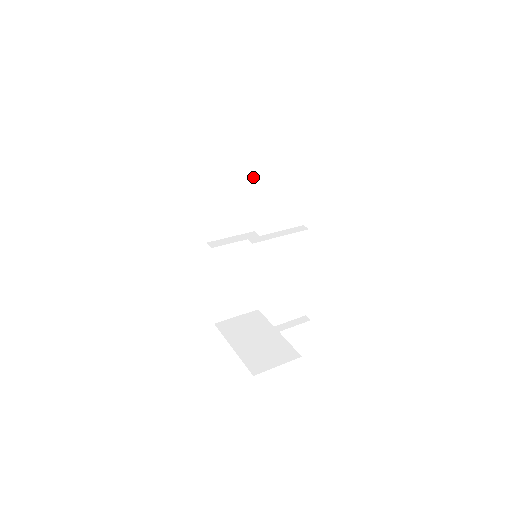
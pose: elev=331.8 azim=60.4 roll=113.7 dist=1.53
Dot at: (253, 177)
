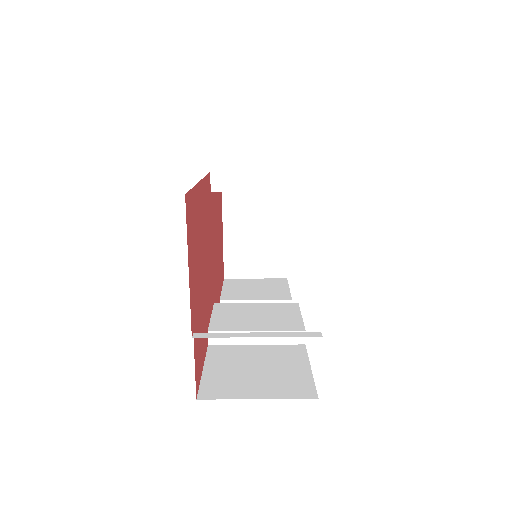
Dot at: occluded
